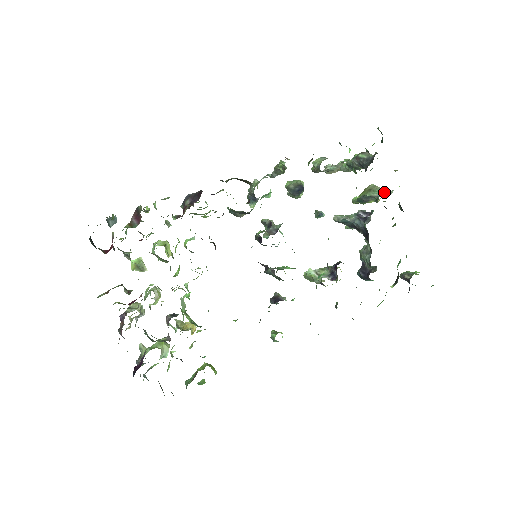
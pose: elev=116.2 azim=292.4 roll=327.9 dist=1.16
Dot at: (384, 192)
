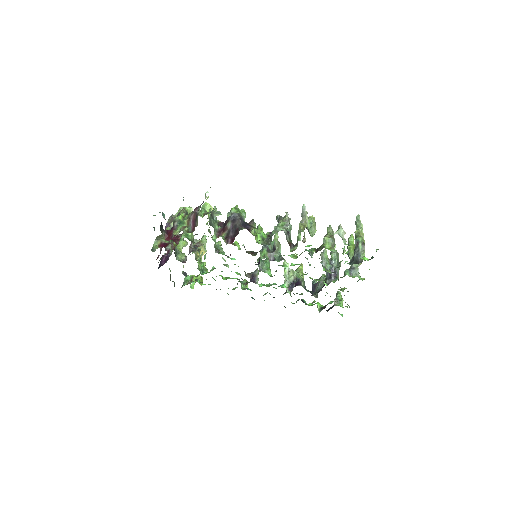
Dot at: (355, 270)
